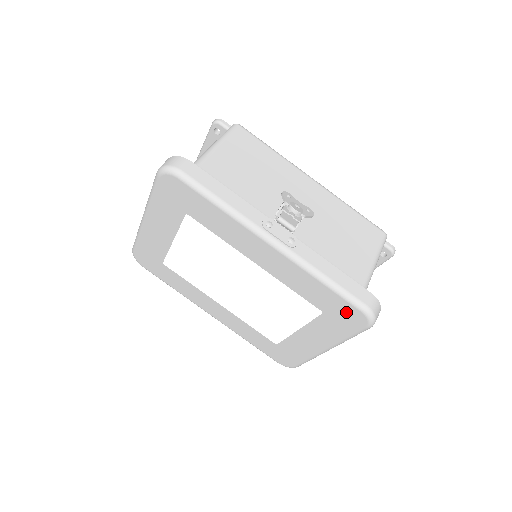
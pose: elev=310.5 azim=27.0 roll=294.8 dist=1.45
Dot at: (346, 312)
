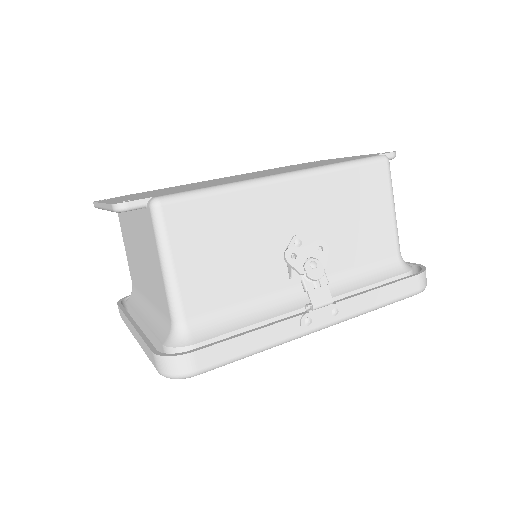
Dot at: occluded
